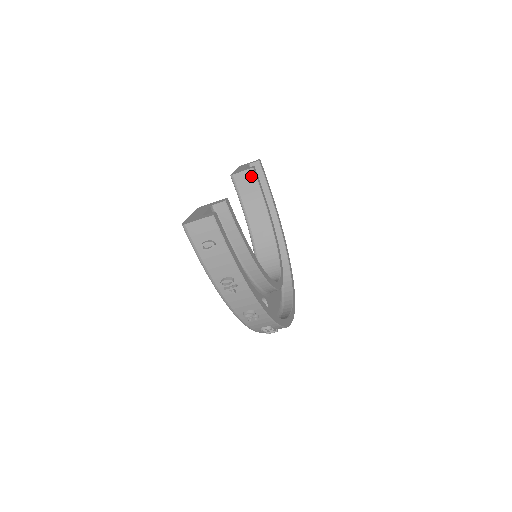
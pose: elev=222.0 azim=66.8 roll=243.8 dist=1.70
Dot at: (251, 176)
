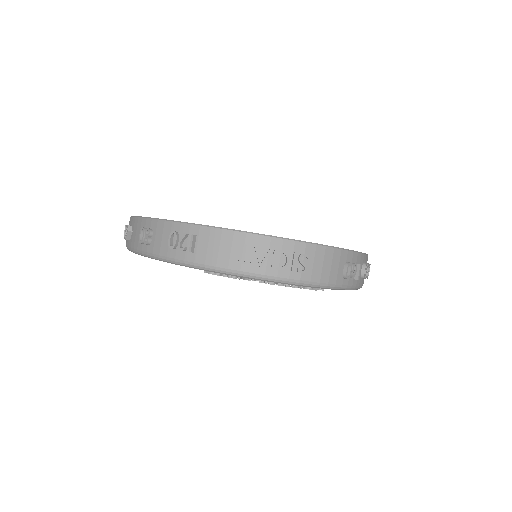
Dot at: occluded
